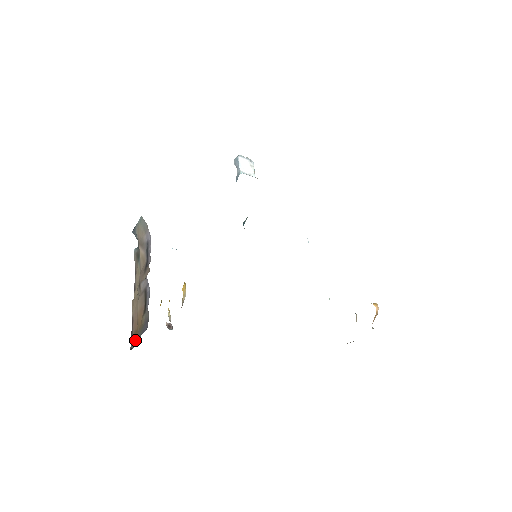
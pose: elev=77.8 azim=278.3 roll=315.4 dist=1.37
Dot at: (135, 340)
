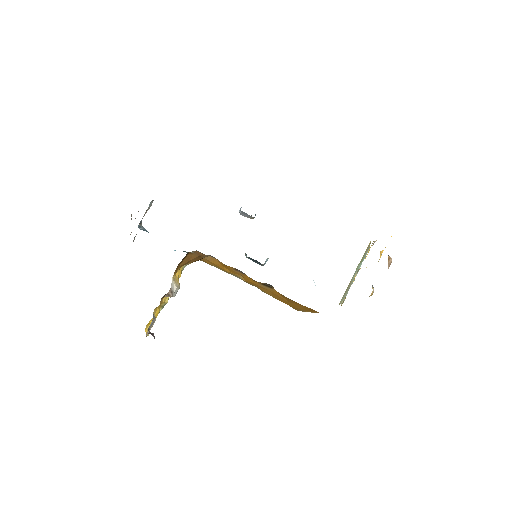
Dot at: occluded
